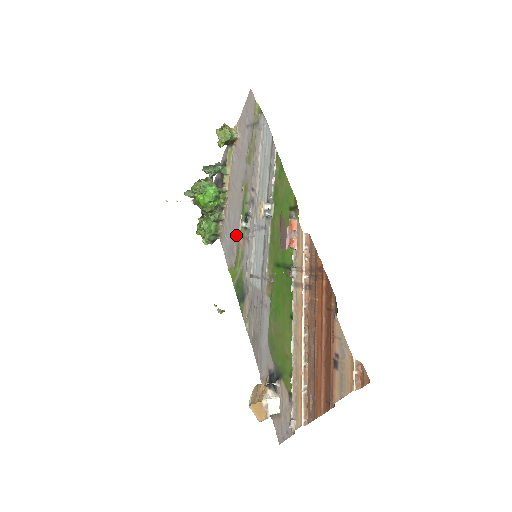
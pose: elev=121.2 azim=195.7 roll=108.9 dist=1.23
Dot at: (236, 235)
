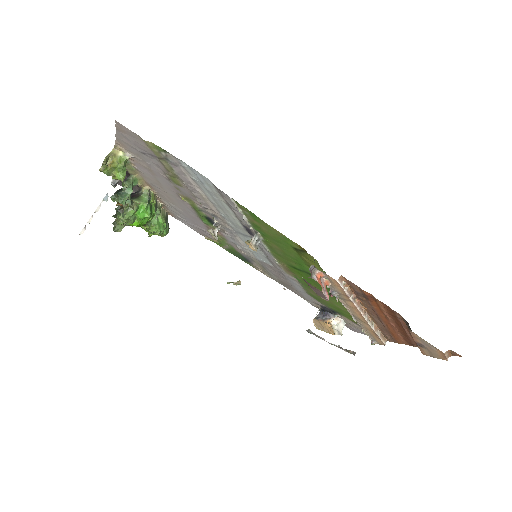
Dot at: (200, 224)
